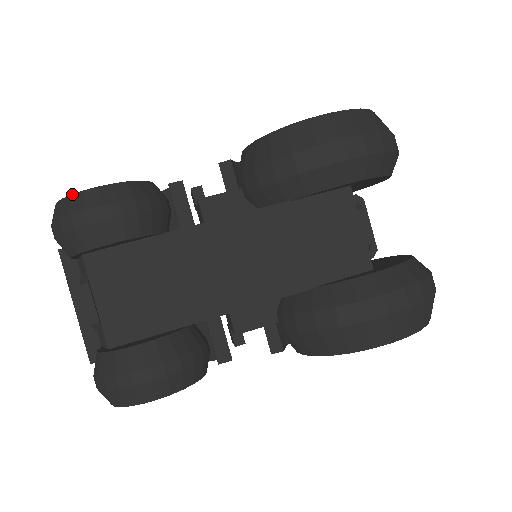
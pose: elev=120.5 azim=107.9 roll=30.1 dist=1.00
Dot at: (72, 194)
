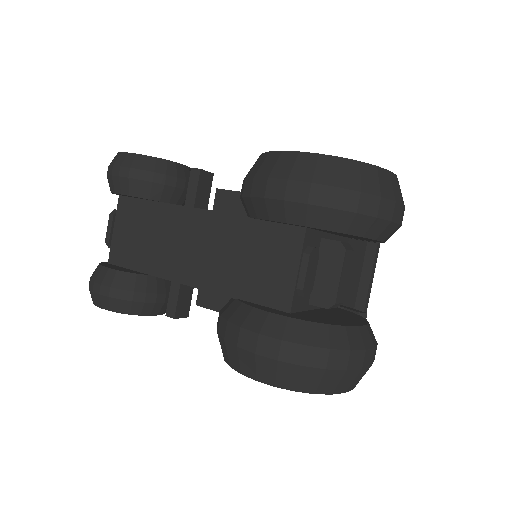
Dot at: (118, 152)
